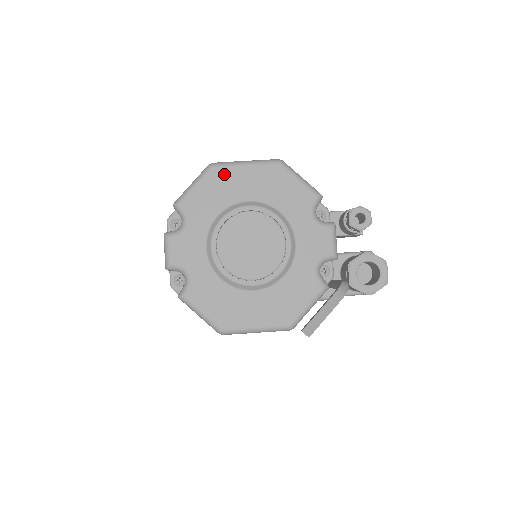
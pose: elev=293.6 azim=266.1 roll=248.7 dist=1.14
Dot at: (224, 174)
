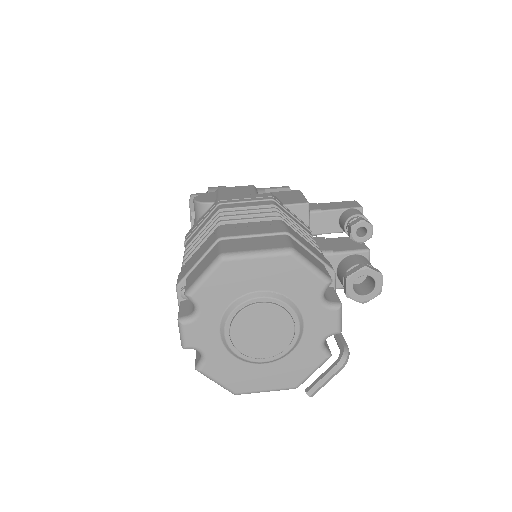
Dot at: (235, 267)
